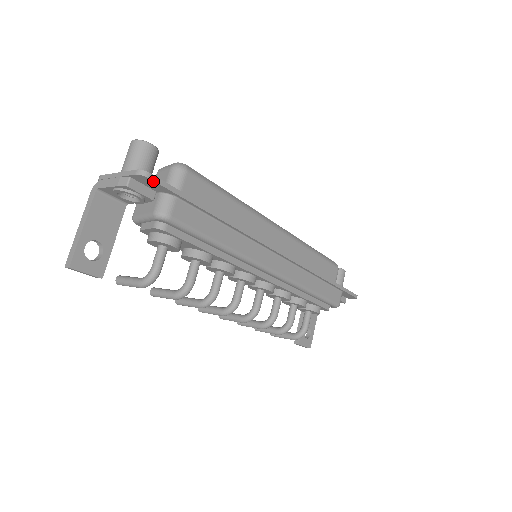
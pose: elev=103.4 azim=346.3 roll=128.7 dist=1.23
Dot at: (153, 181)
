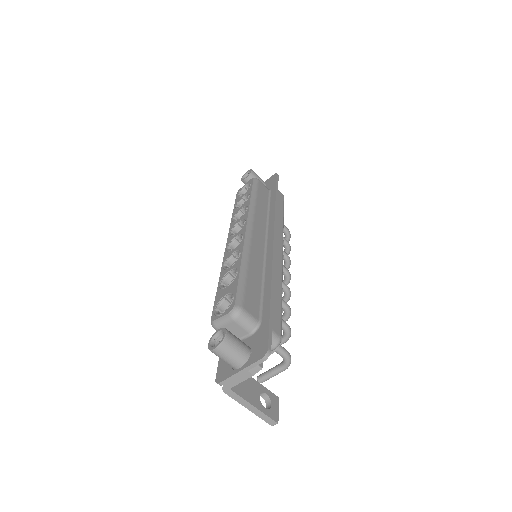
Dot at: (270, 347)
